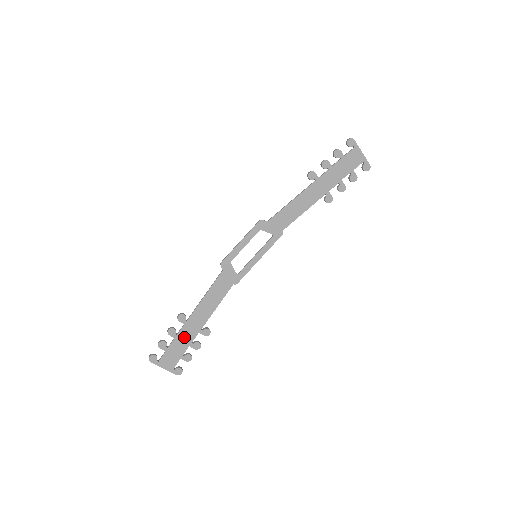
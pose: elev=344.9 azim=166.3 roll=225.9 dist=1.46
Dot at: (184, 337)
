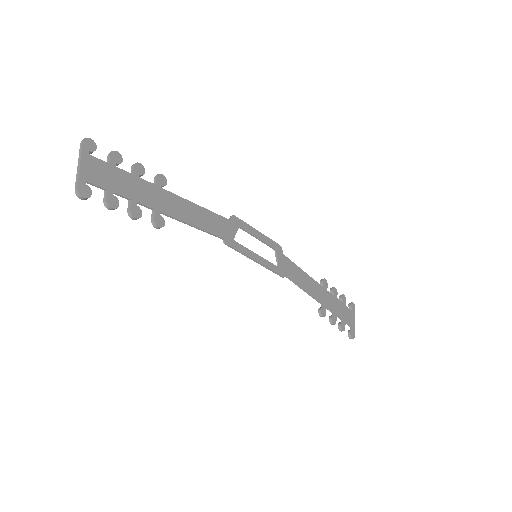
Dot at: (140, 189)
